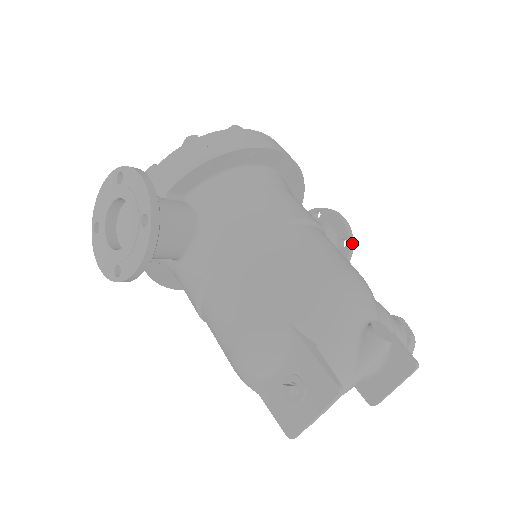
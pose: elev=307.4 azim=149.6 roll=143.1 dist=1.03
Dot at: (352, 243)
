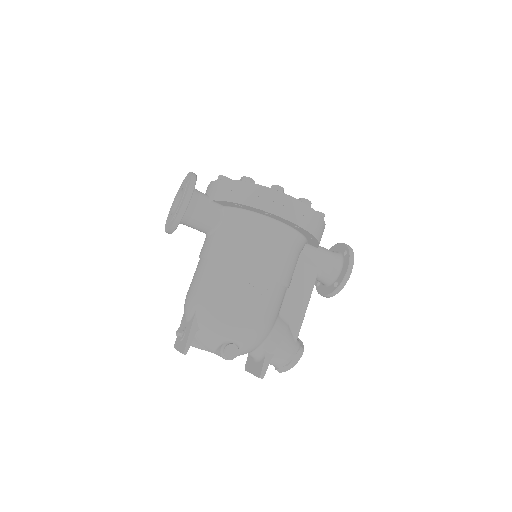
Dot at: (340, 289)
